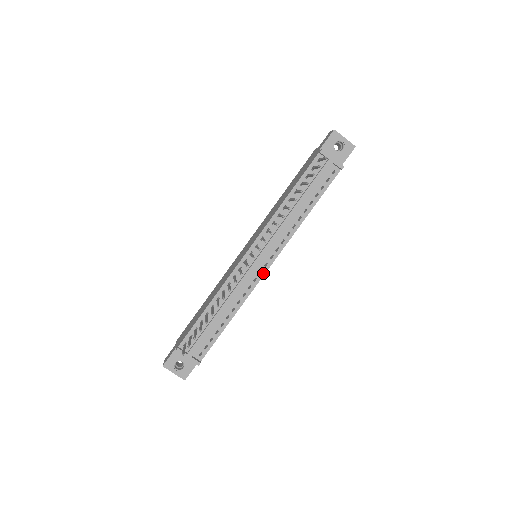
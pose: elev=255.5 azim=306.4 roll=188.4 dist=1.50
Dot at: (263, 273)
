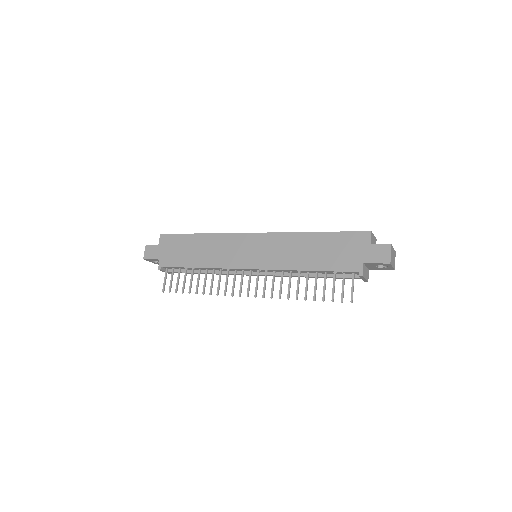
Dot at: occluded
